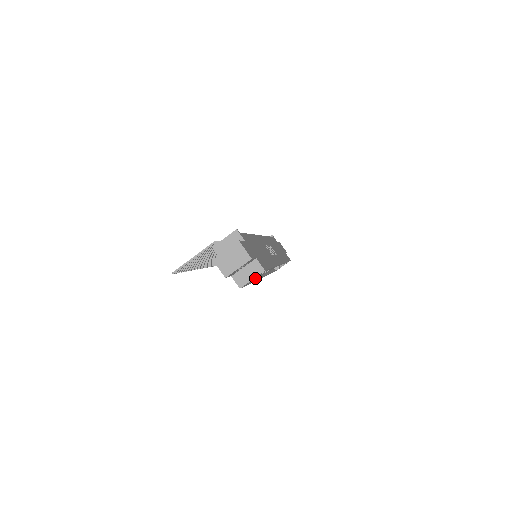
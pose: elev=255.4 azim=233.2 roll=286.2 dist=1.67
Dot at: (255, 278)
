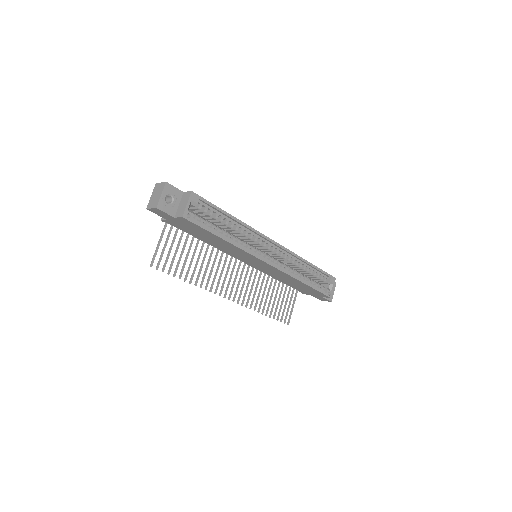
Dot at: (237, 245)
